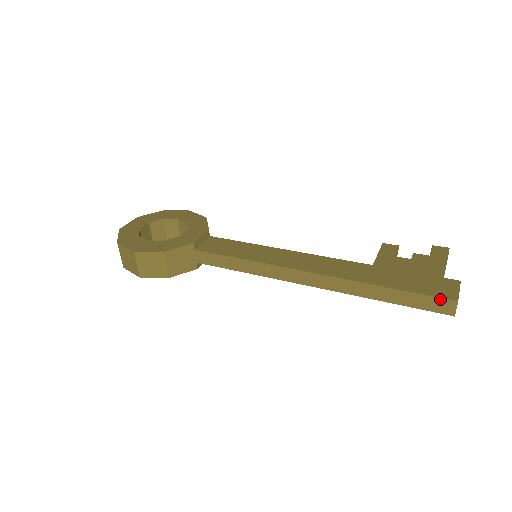
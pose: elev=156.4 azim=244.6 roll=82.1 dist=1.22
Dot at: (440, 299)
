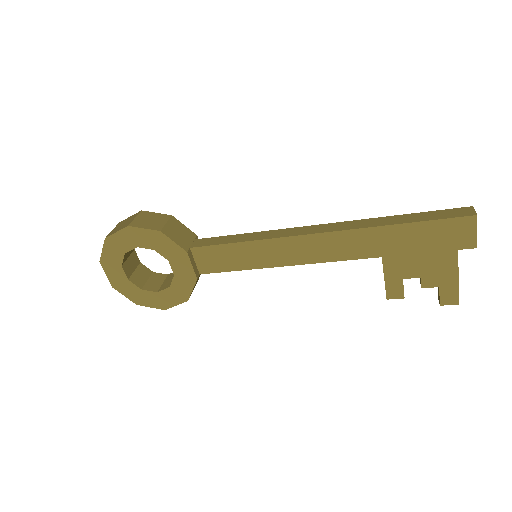
Dot at: (456, 209)
